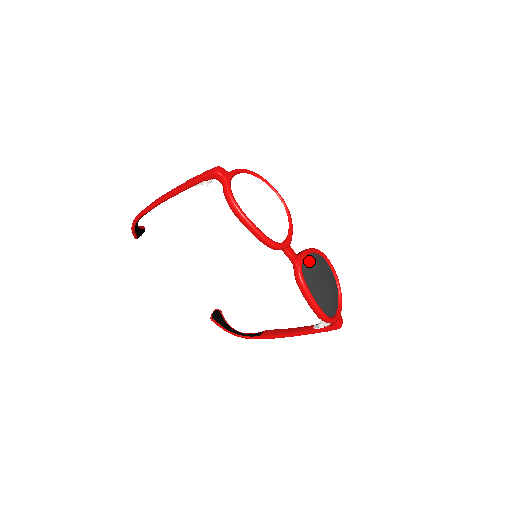
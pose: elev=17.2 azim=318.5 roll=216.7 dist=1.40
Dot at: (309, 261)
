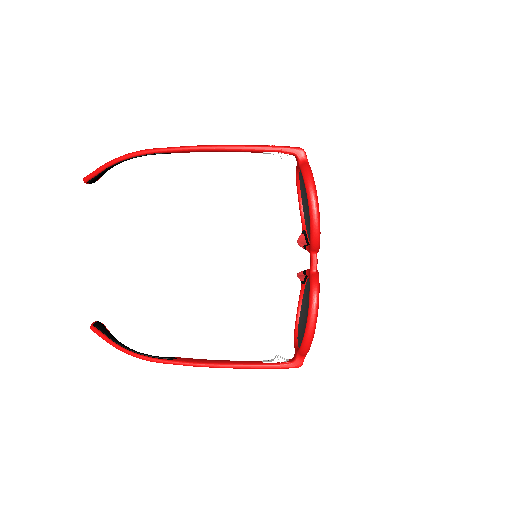
Dot at: occluded
